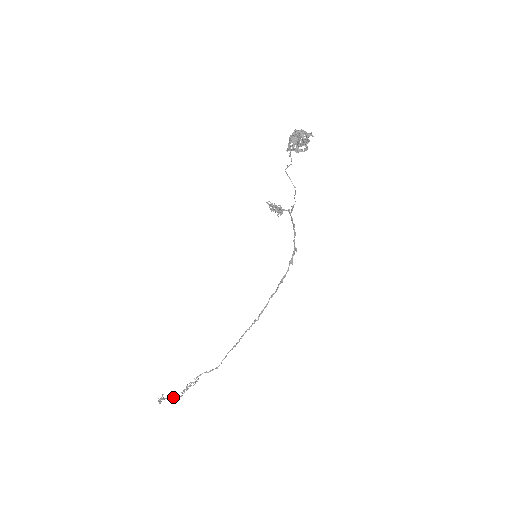
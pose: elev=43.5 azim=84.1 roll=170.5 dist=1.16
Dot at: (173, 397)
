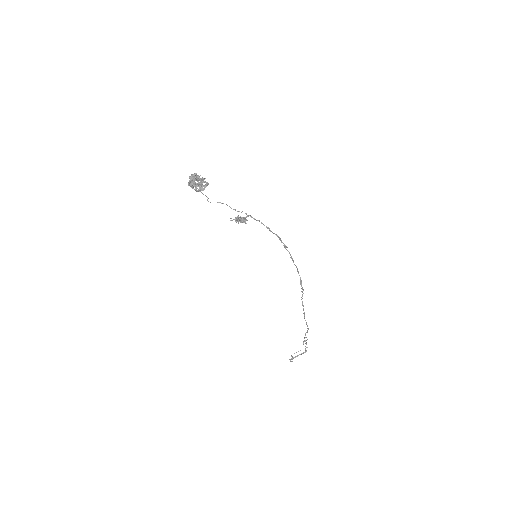
Dot at: (300, 354)
